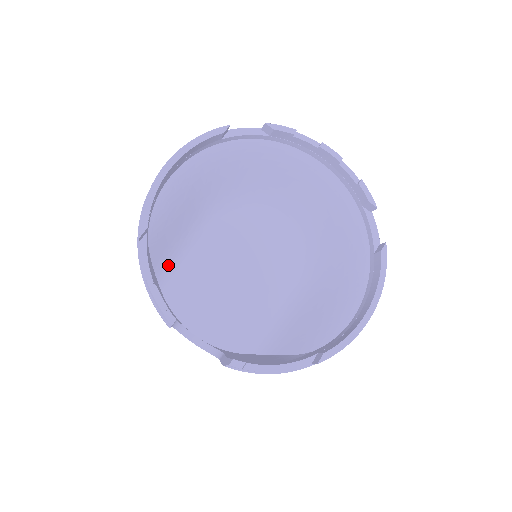
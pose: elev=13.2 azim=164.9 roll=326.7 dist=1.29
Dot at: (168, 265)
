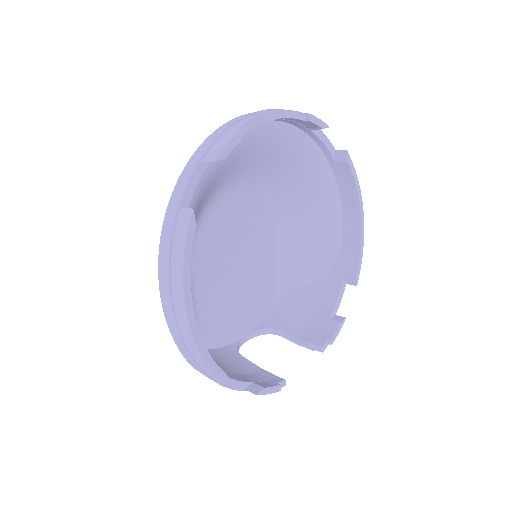
Dot at: occluded
